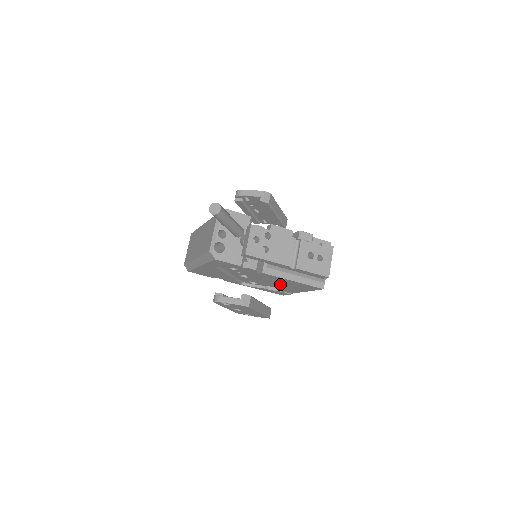
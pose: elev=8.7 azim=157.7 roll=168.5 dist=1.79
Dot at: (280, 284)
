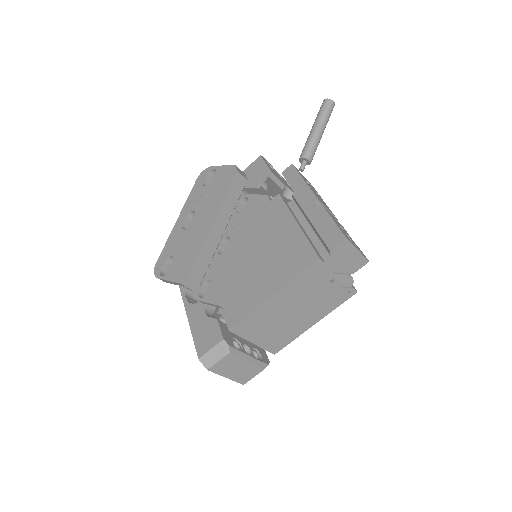
Dot at: (258, 258)
